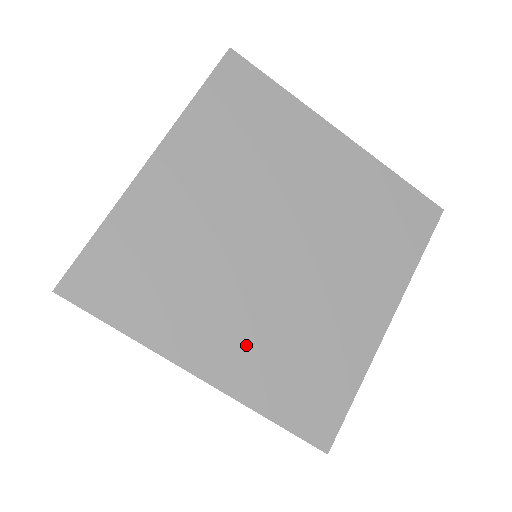
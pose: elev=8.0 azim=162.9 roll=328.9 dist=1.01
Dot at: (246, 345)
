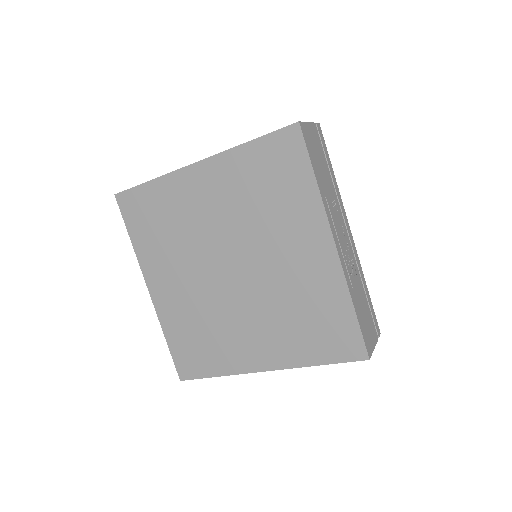
Dot at: (268, 337)
